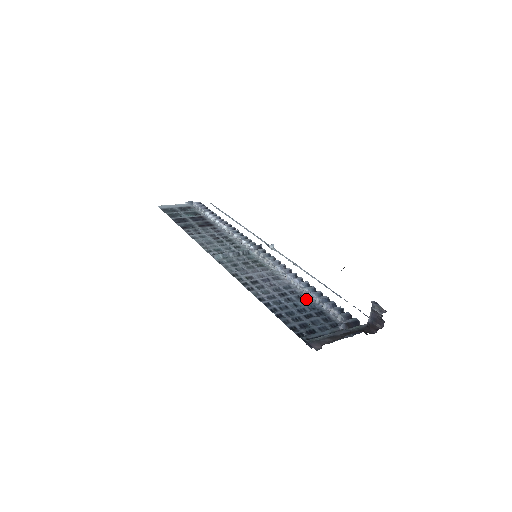
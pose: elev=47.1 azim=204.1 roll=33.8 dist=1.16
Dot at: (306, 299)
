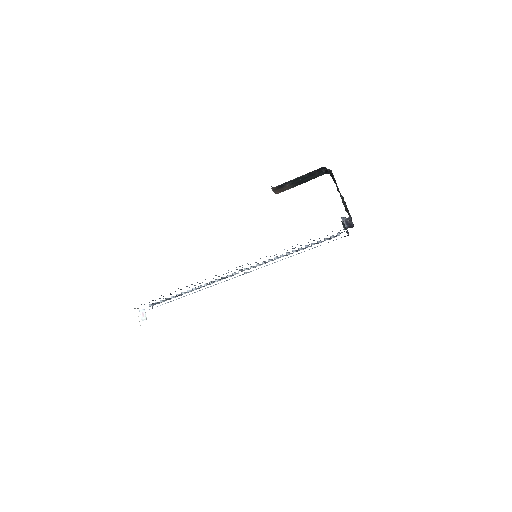
Dot at: (307, 247)
